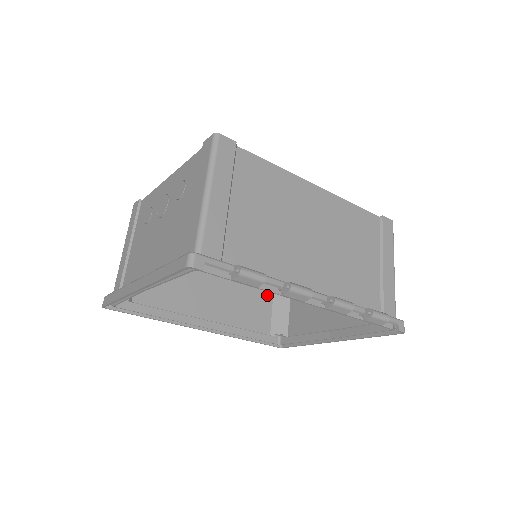
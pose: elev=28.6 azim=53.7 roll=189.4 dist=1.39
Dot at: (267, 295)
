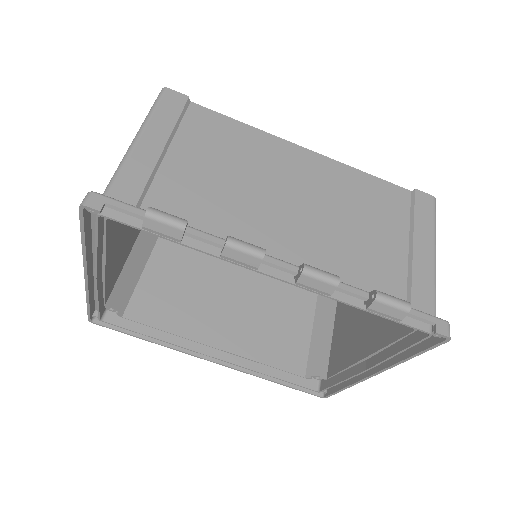
Dot at: (303, 327)
